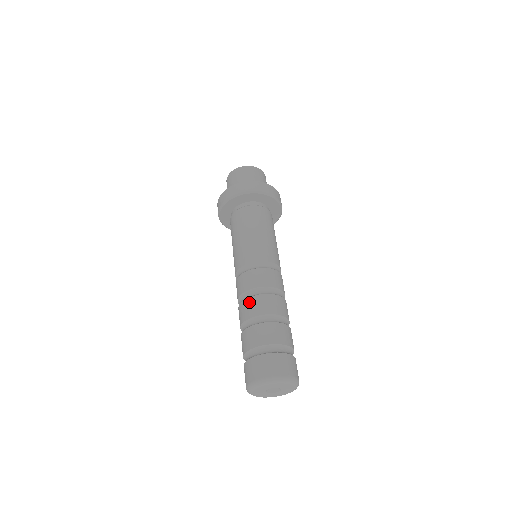
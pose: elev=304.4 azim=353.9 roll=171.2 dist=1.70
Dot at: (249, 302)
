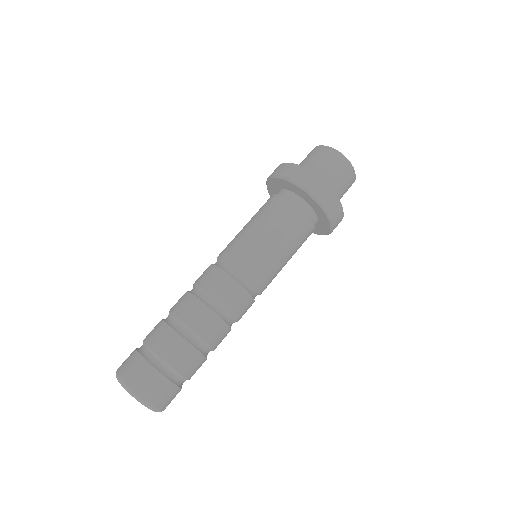
Dot at: (186, 298)
